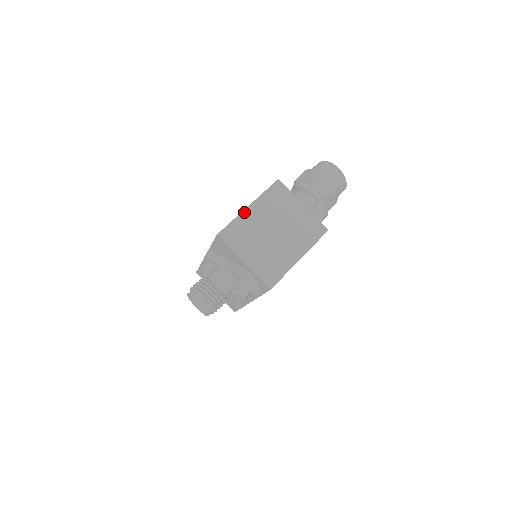
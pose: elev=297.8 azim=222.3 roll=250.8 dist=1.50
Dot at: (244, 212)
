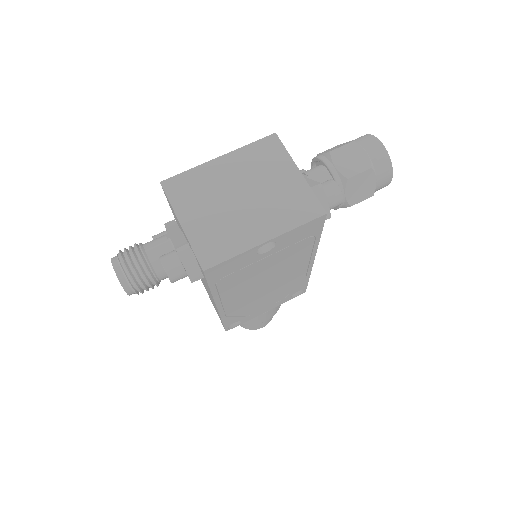
Dot at: (209, 163)
